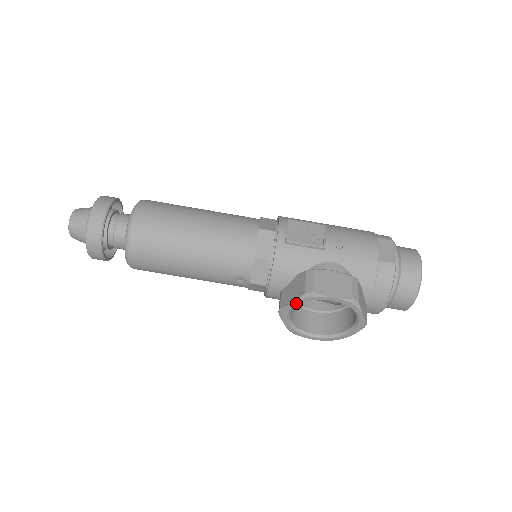
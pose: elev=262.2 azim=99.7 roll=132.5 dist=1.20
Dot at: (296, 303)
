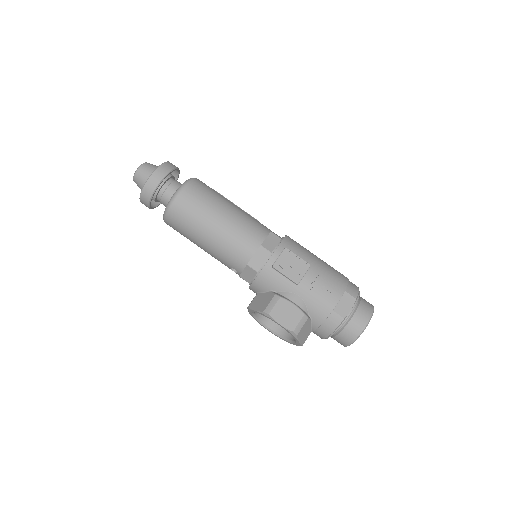
Dot at: (257, 312)
